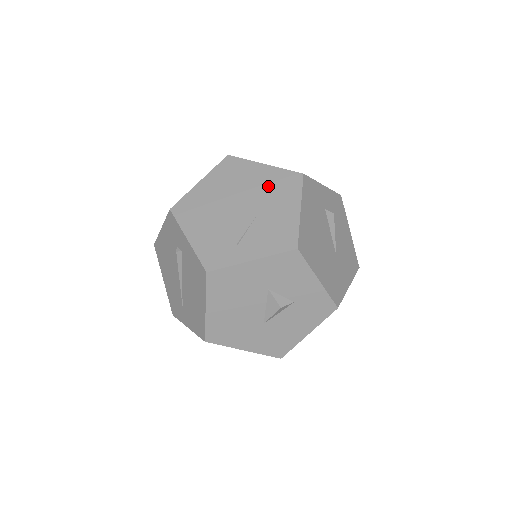
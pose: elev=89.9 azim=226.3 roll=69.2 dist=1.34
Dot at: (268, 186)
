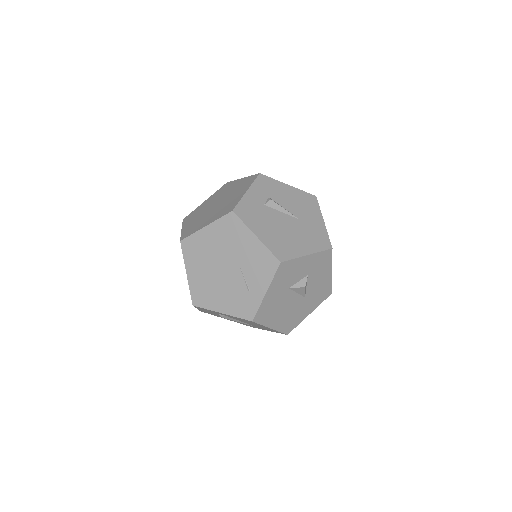
Dot at: (223, 239)
